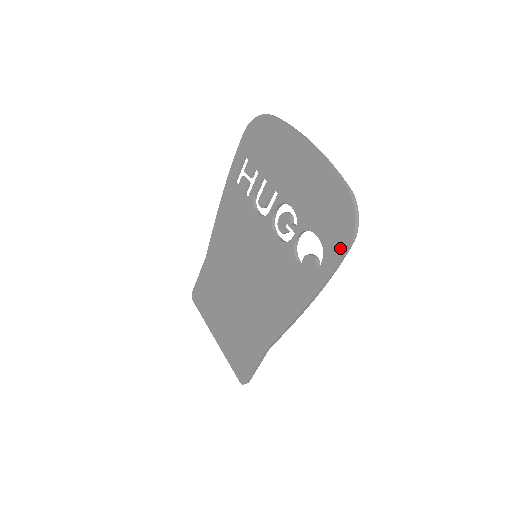
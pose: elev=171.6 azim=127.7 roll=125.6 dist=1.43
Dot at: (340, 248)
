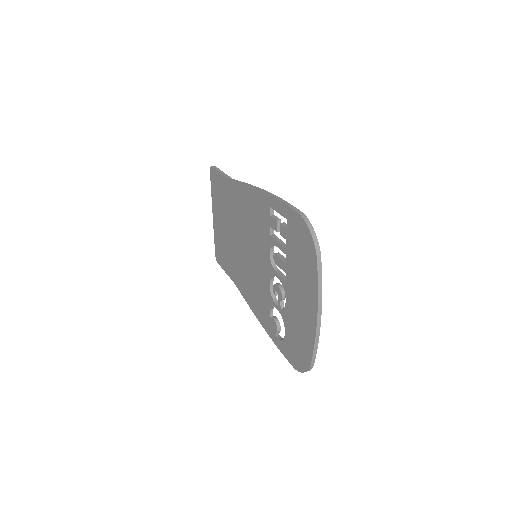
Dot at: (288, 357)
